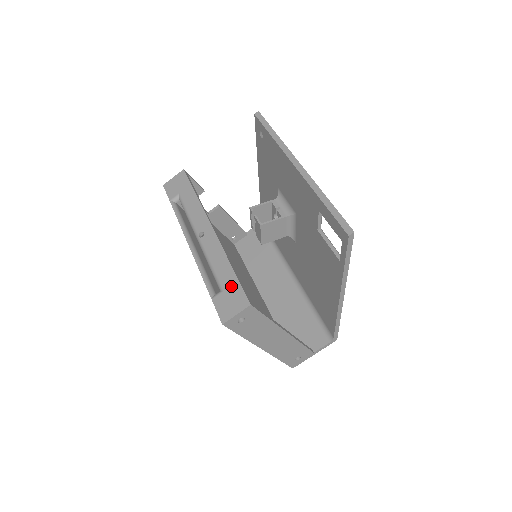
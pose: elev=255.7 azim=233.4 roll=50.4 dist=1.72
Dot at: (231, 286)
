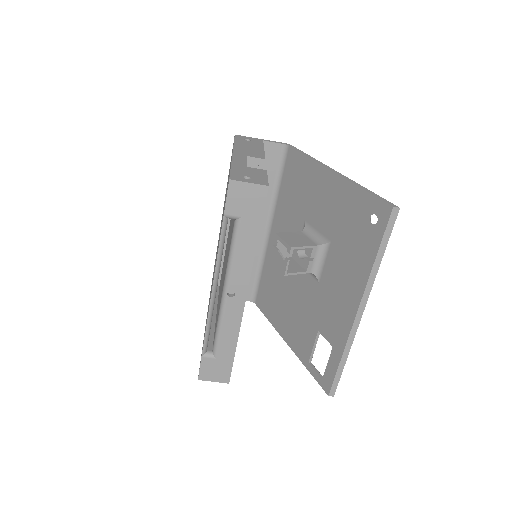
Dot at: (225, 361)
